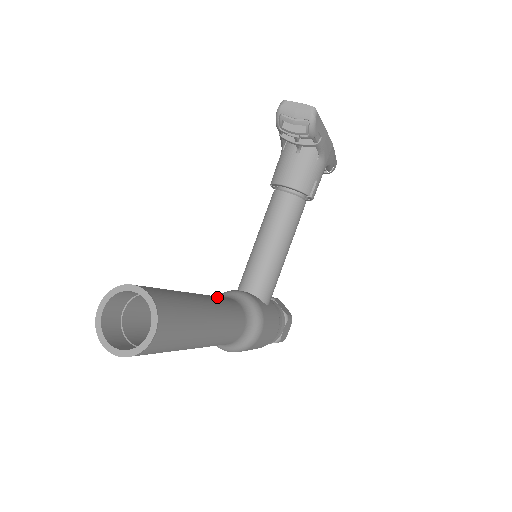
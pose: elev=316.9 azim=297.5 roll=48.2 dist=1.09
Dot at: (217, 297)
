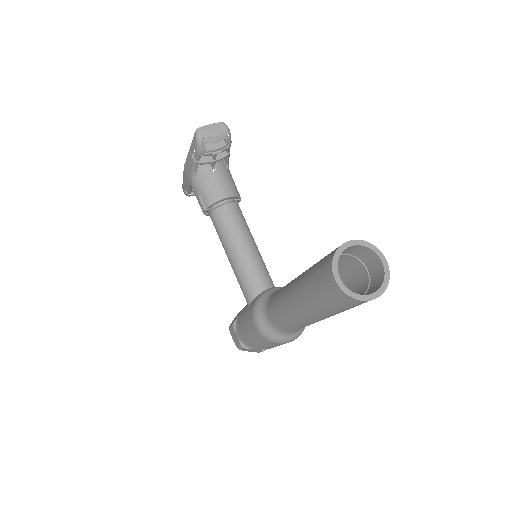
Dot at: occluded
